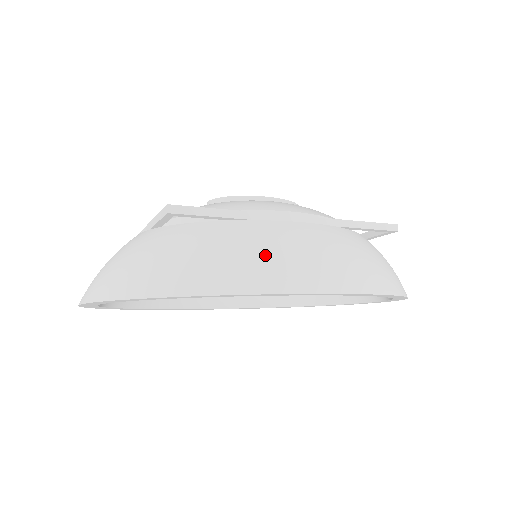
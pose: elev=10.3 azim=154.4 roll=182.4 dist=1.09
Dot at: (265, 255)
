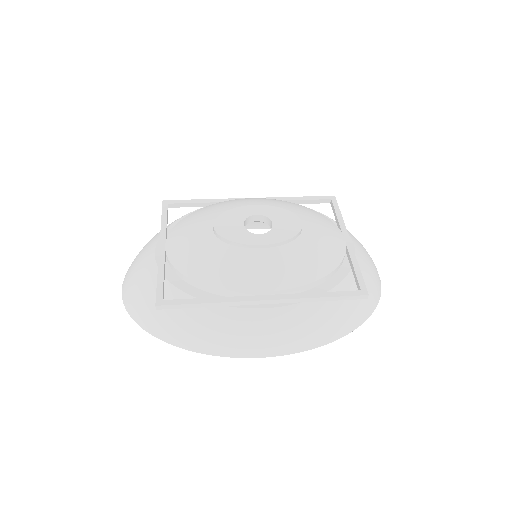
Dot at: (226, 338)
